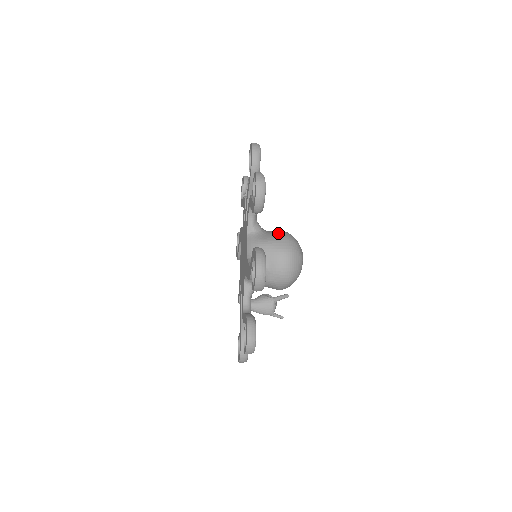
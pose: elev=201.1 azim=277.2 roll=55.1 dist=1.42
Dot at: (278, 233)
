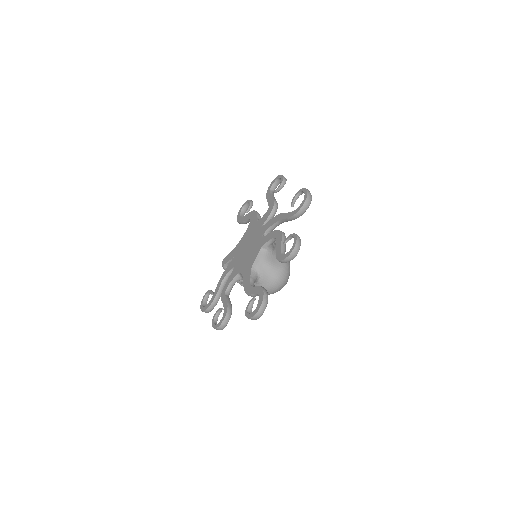
Dot at: occluded
